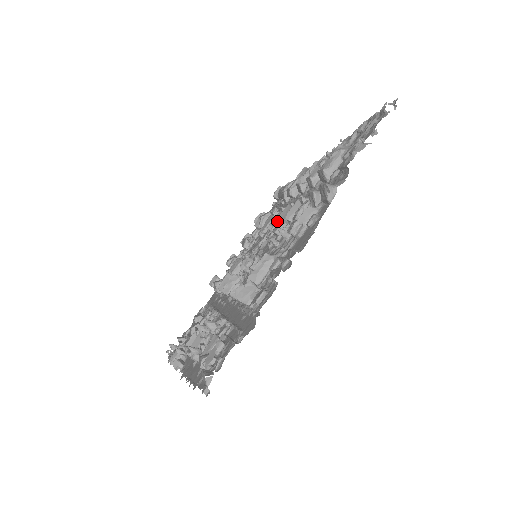
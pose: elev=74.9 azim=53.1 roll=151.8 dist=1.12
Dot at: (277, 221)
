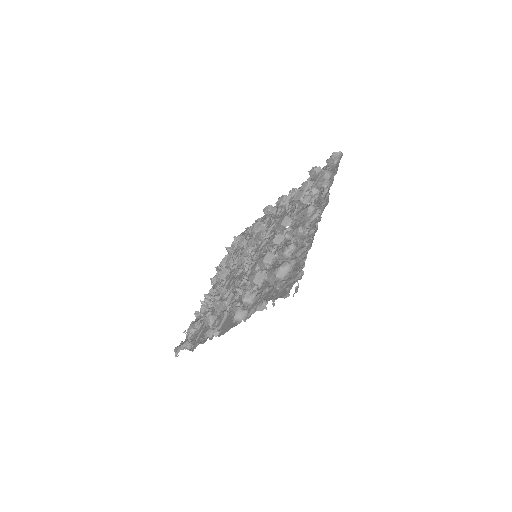
Dot at: occluded
